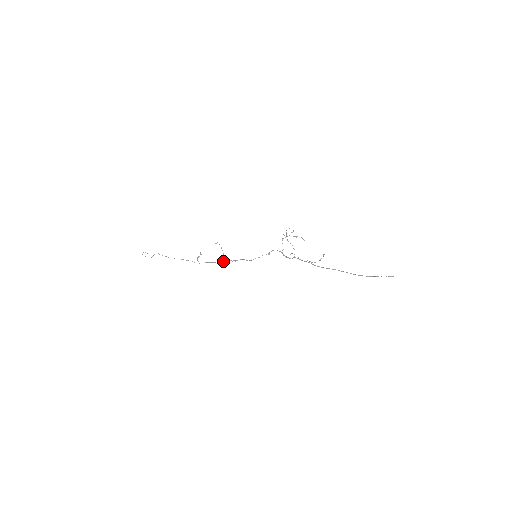
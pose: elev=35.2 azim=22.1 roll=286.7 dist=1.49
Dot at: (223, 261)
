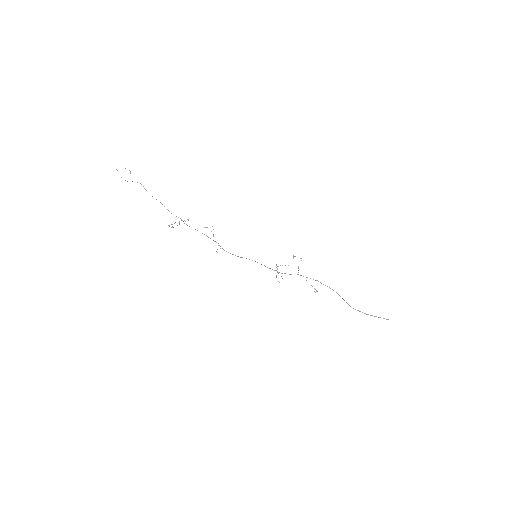
Dot at: occluded
